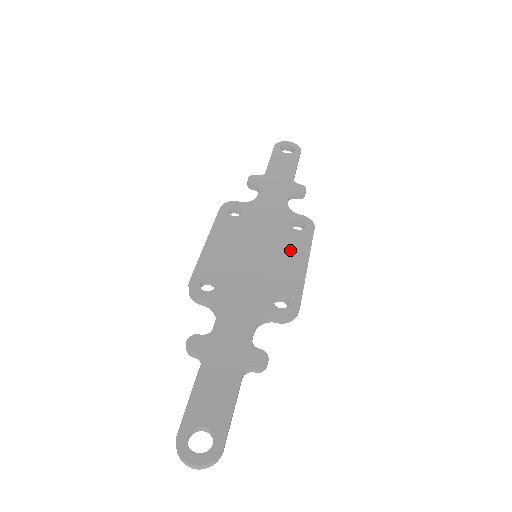
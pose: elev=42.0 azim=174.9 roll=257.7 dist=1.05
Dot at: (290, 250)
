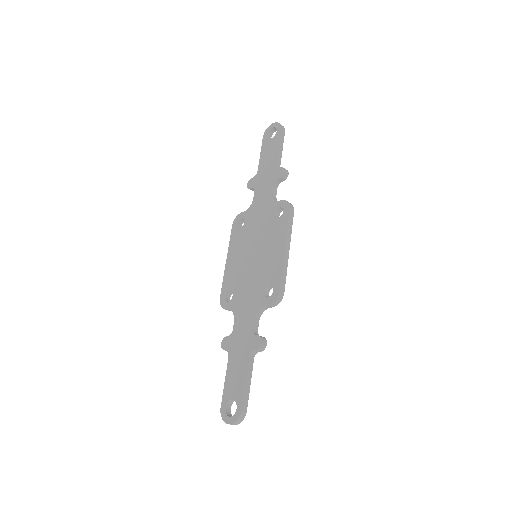
Dot at: (273, 241)
